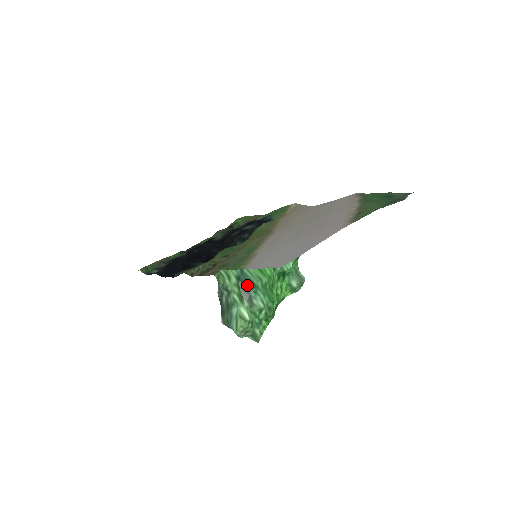
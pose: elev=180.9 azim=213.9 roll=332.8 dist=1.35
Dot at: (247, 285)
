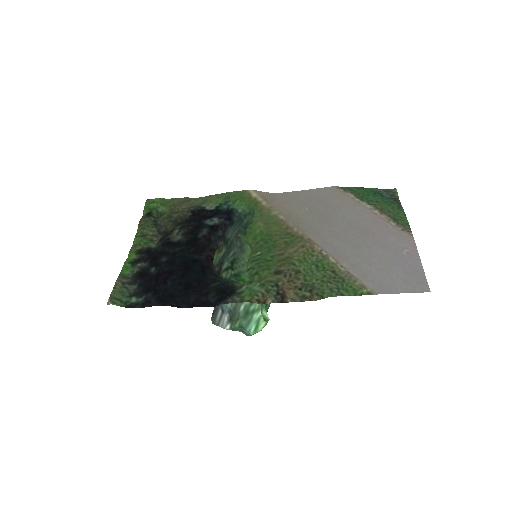
Dot at: occluded
